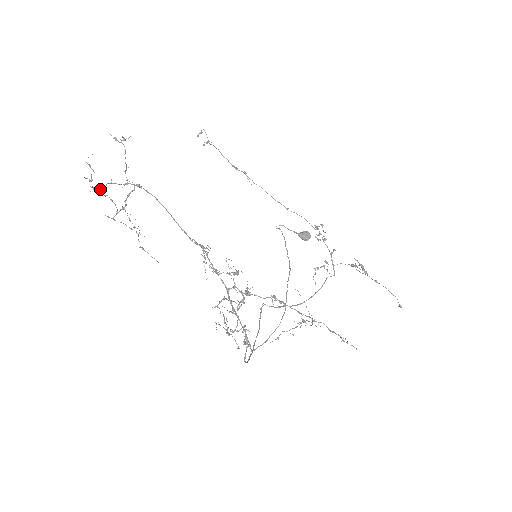
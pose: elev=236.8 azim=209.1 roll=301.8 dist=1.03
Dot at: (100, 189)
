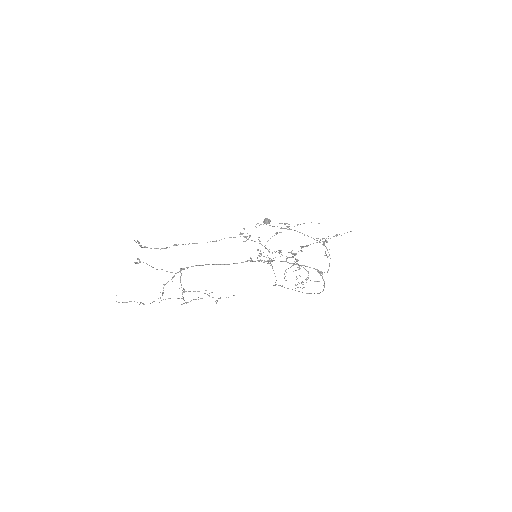
Dot at: occluded
